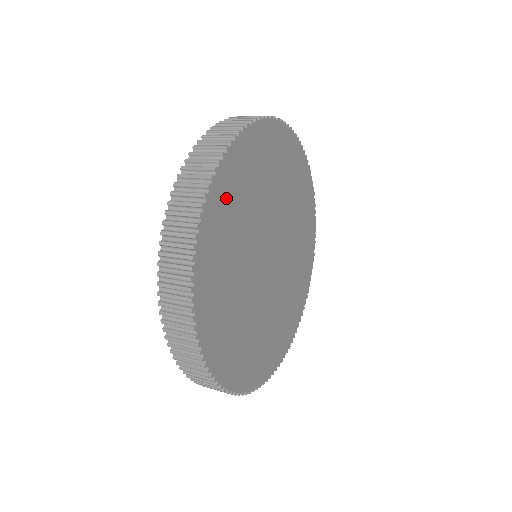
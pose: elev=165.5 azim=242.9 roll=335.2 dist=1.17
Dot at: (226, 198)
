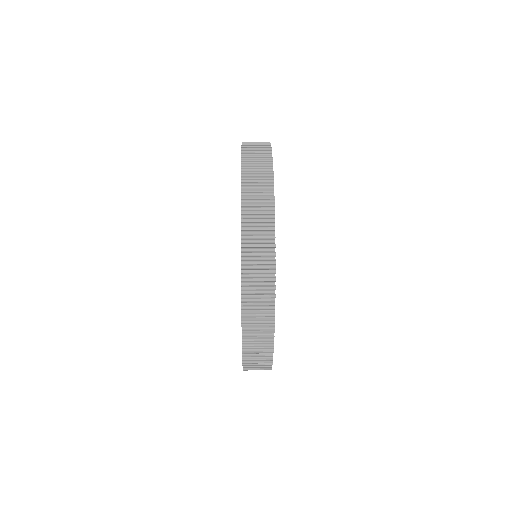
Dot at: occluded
